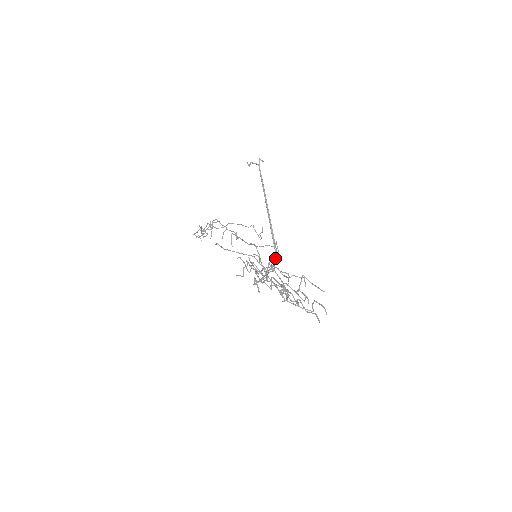
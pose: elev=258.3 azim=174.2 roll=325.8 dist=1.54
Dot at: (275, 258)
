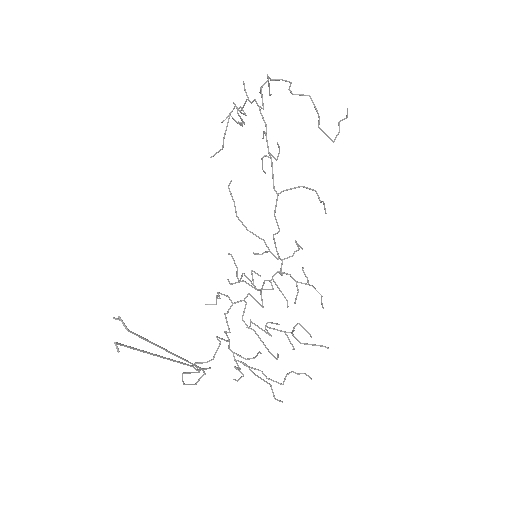
Dot at: occluded
